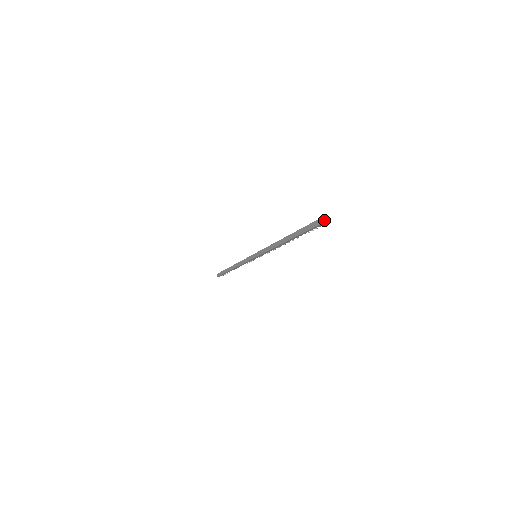
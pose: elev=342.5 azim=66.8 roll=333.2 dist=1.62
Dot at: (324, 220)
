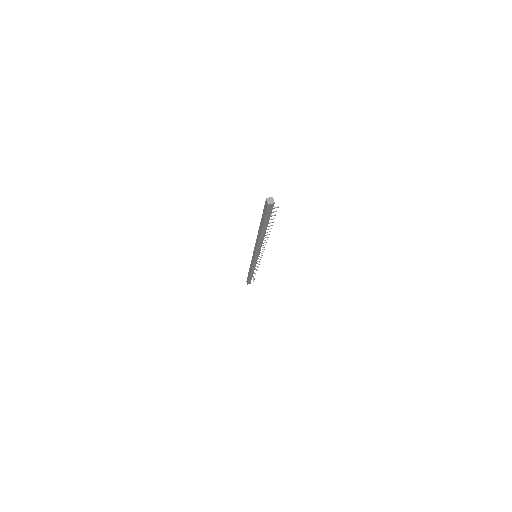
Dot at: (272, 199)
